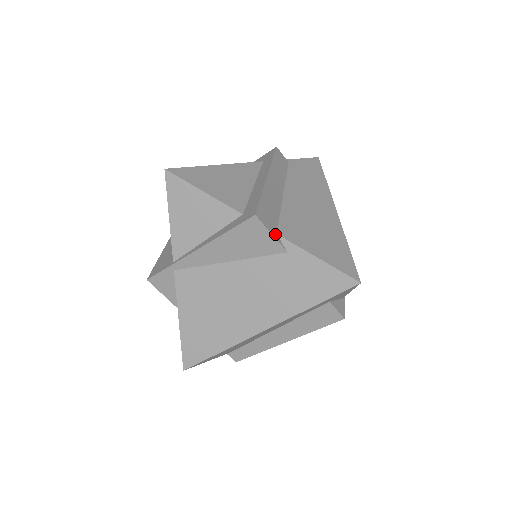
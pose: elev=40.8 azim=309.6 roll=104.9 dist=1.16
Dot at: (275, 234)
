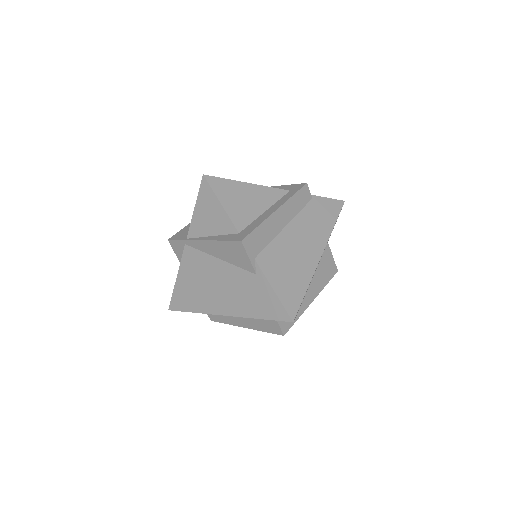
Dot at: (253, 258)
